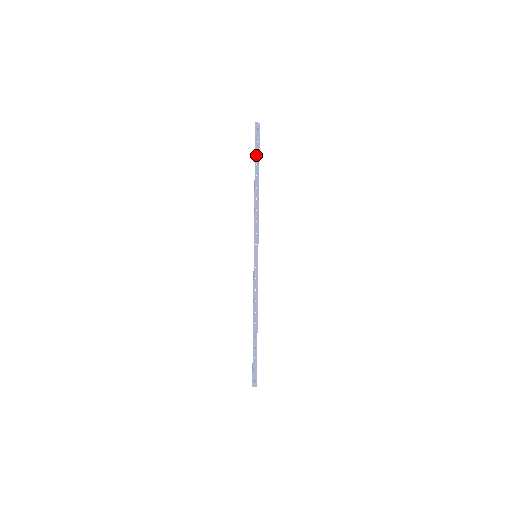
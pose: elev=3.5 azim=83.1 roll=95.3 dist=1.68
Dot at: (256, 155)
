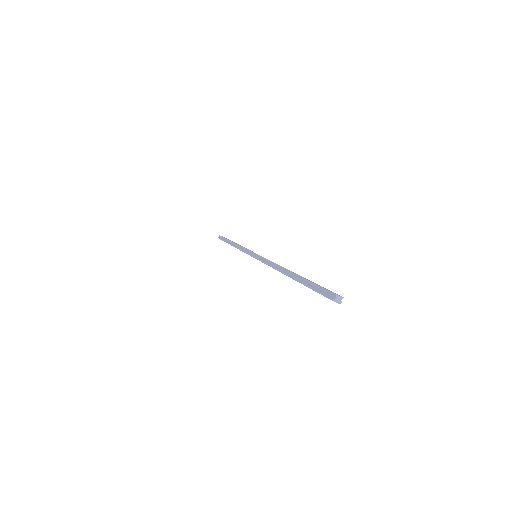
Dot at: (226, 239)
